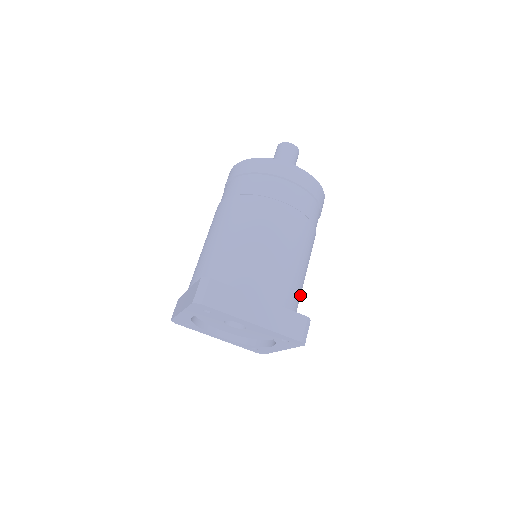
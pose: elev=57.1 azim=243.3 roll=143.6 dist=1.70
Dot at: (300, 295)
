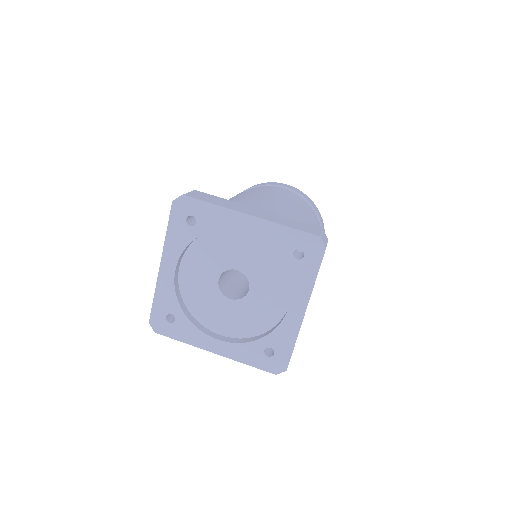
Dot at: occluded
